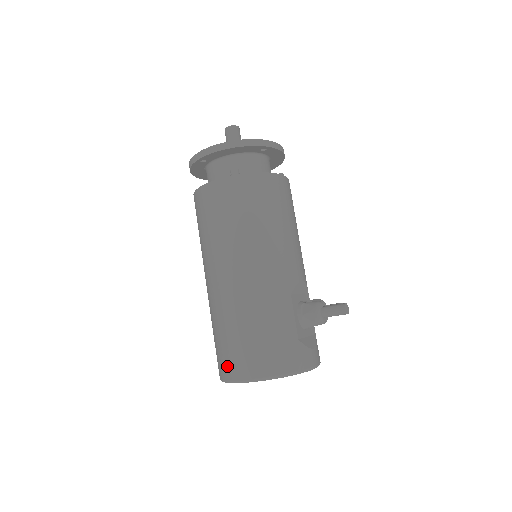
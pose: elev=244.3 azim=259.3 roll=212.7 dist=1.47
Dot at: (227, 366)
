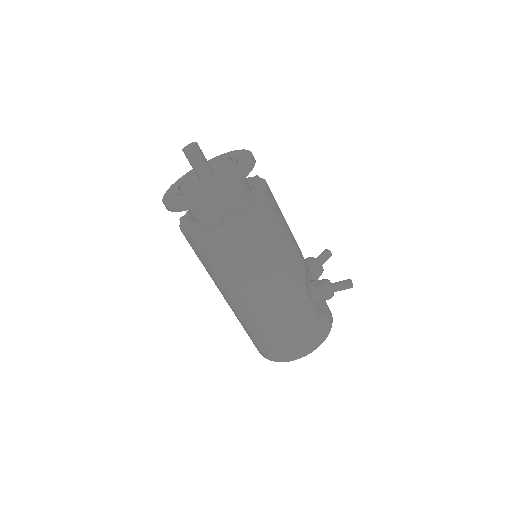
Dot at: (271, 354)
